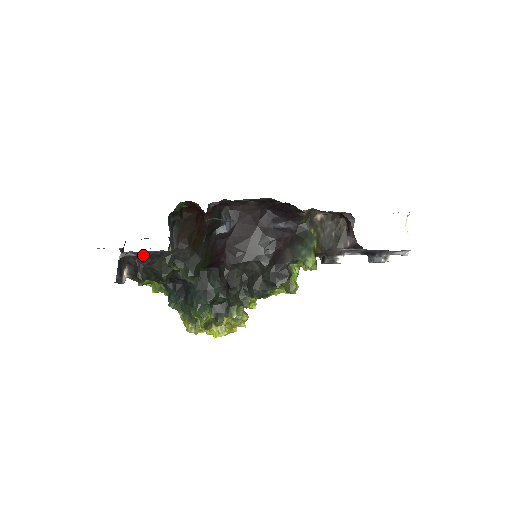
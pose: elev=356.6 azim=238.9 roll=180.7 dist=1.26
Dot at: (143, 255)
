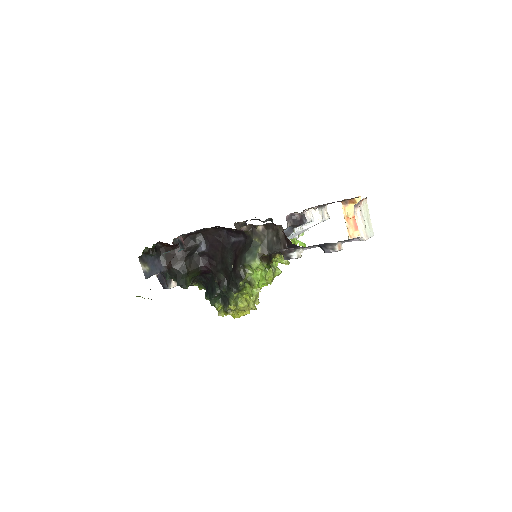
Dot at: occluded
